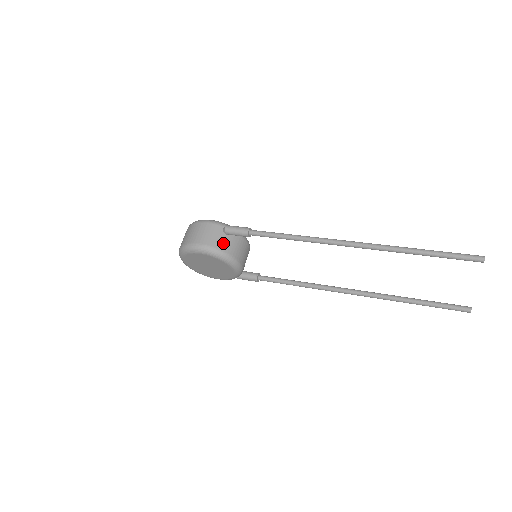
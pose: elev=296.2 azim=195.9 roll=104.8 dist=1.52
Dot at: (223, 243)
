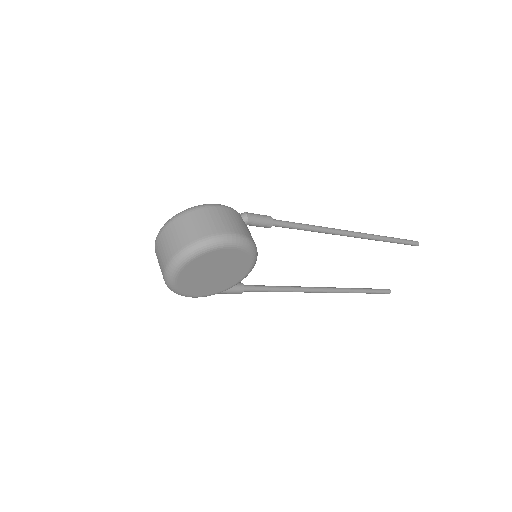
Dot at: occluded
